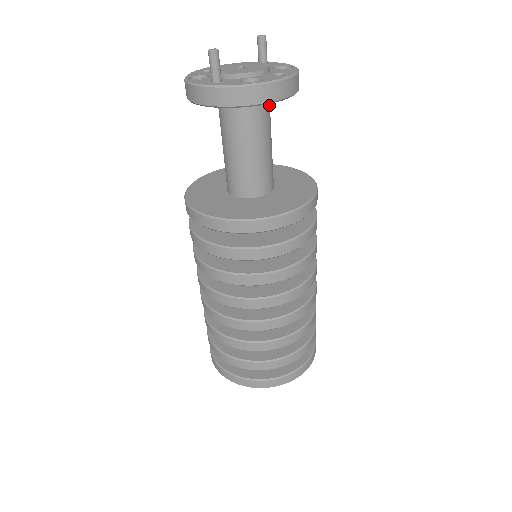
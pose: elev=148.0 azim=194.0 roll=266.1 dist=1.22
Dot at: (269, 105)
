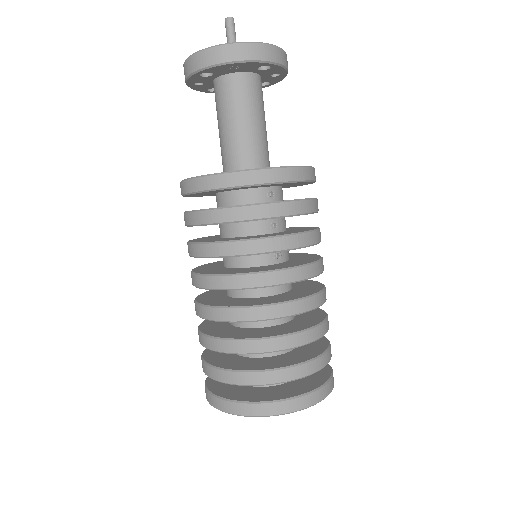
Dot at: occluded
